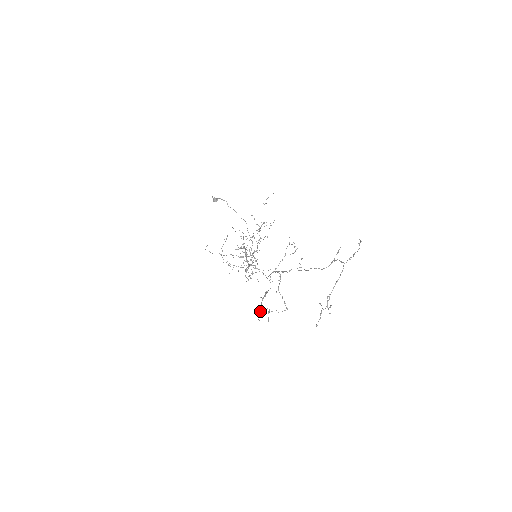
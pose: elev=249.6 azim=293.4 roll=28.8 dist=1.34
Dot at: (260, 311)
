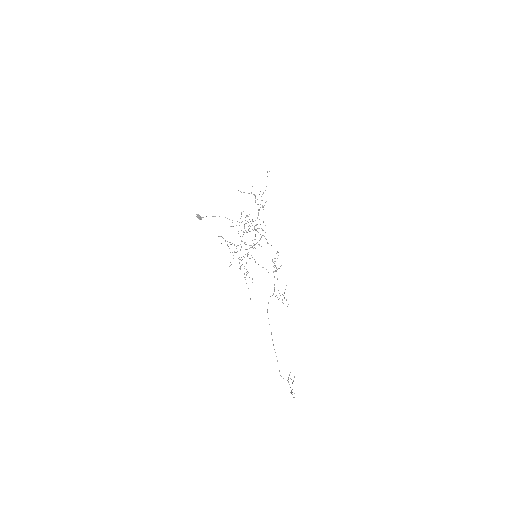
Dot at: occluded
